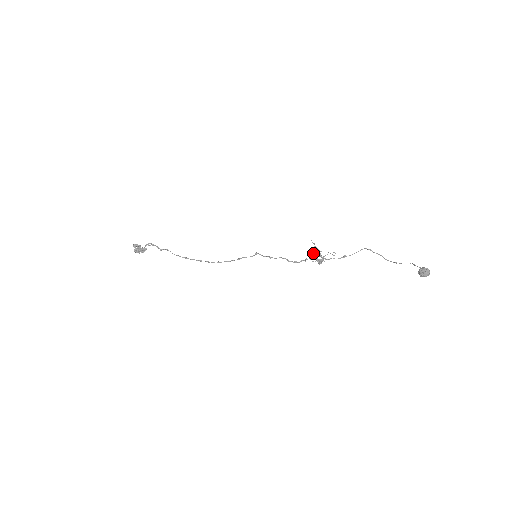
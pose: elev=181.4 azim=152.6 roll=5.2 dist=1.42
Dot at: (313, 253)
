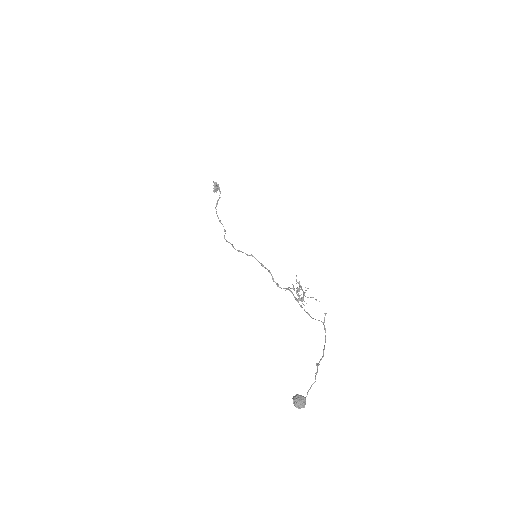
Dot at: (293, 288)
